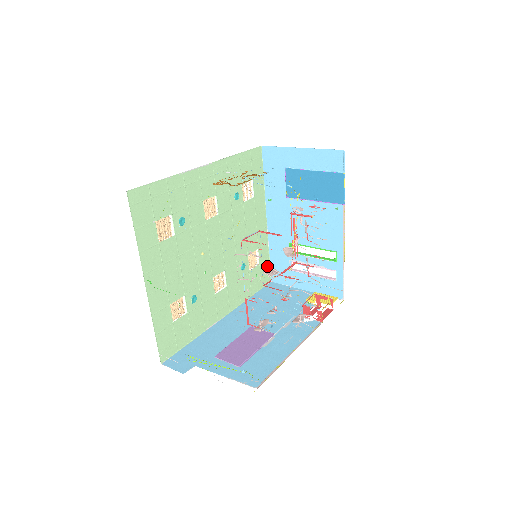
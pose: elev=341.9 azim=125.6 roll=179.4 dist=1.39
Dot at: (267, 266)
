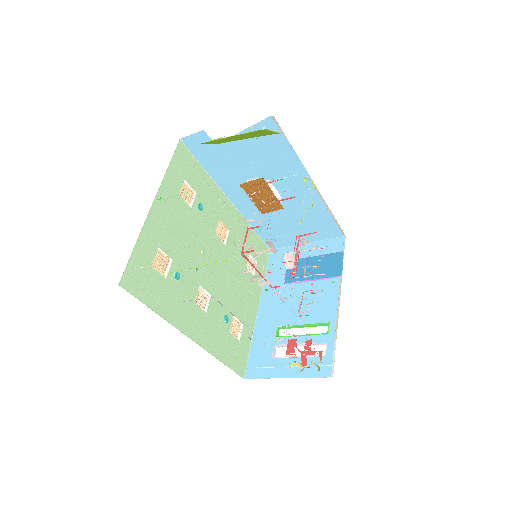
Dot at: (245, 356)
